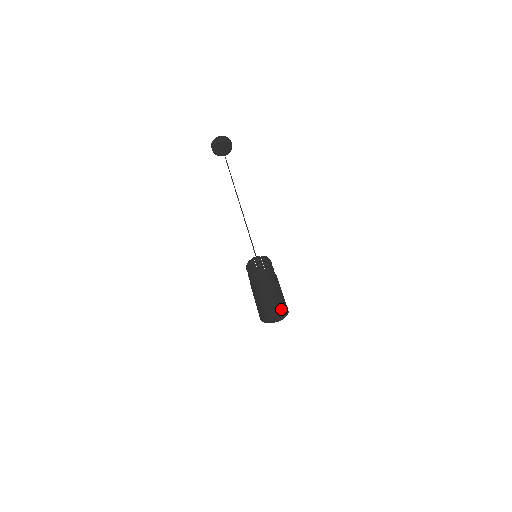
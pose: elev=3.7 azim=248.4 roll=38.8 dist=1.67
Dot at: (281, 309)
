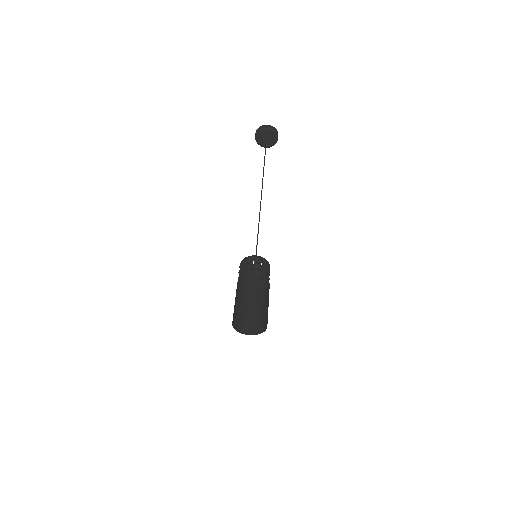
Dot at: (267, 315)
